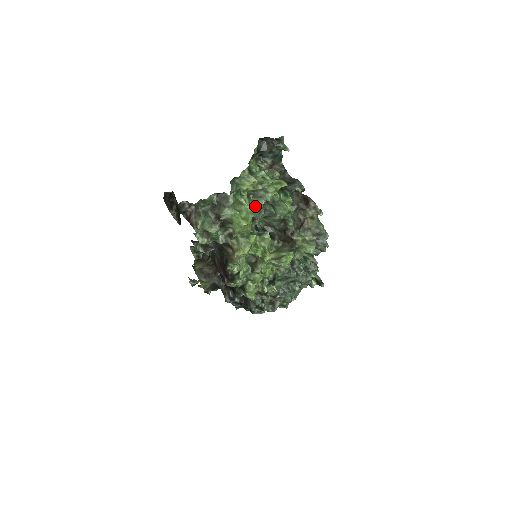
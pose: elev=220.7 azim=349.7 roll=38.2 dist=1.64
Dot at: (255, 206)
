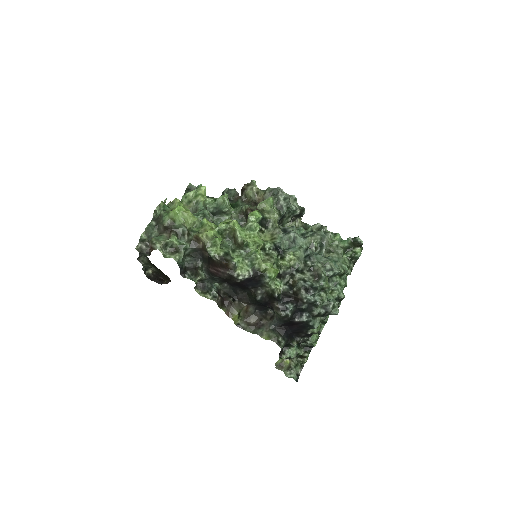
Dot at: (196, 213)
